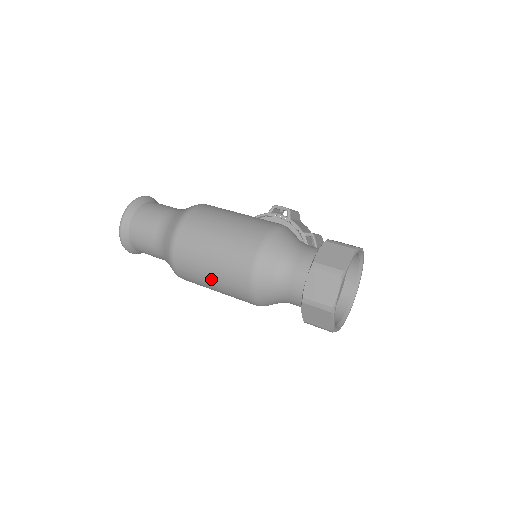
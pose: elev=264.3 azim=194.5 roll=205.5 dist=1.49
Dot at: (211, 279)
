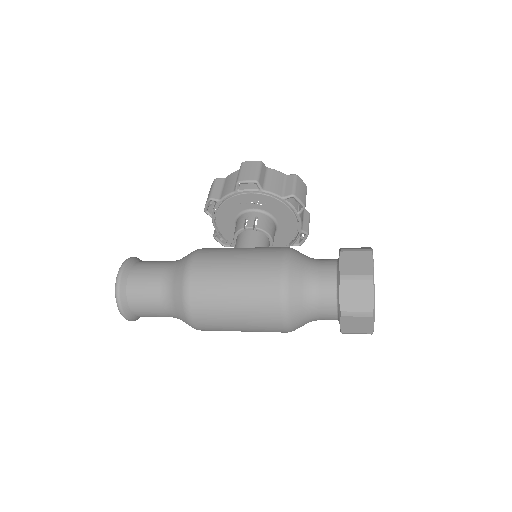
Dot at: occluded
